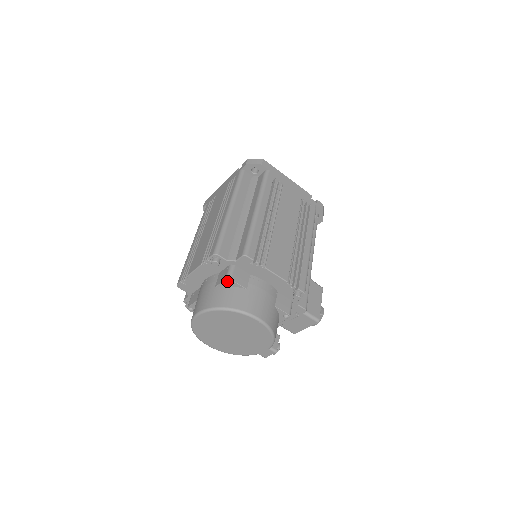
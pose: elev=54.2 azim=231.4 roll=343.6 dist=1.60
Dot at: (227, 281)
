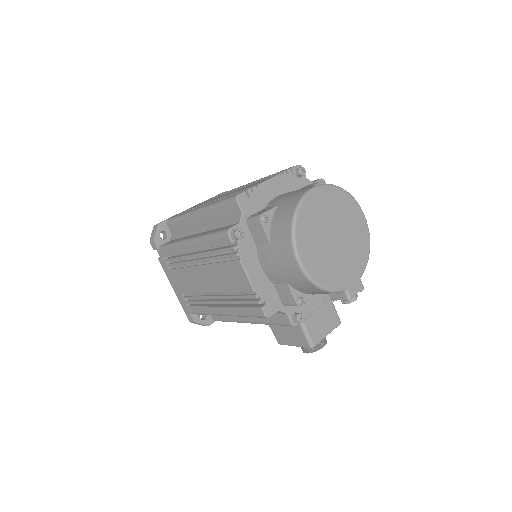
Dot at: (324, 182)
